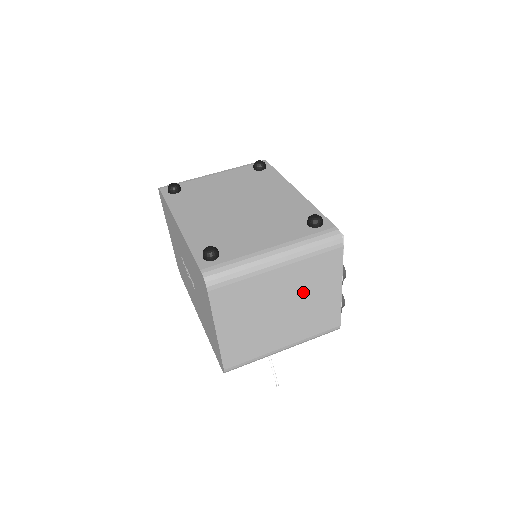
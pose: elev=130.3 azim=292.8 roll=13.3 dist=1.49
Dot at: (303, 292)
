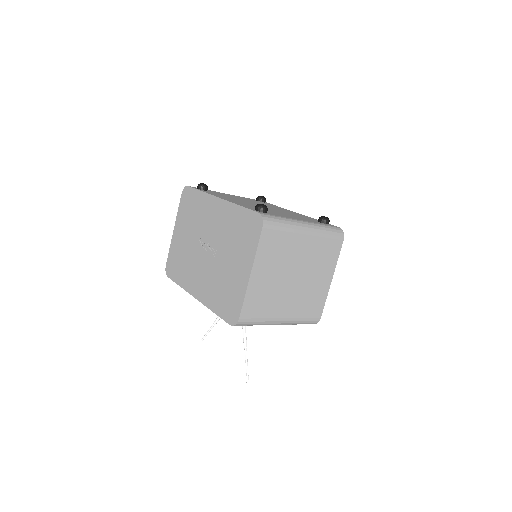
Dot at: (311, 268)
